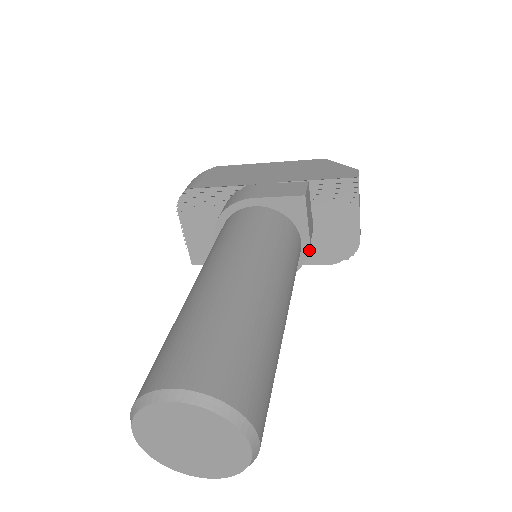
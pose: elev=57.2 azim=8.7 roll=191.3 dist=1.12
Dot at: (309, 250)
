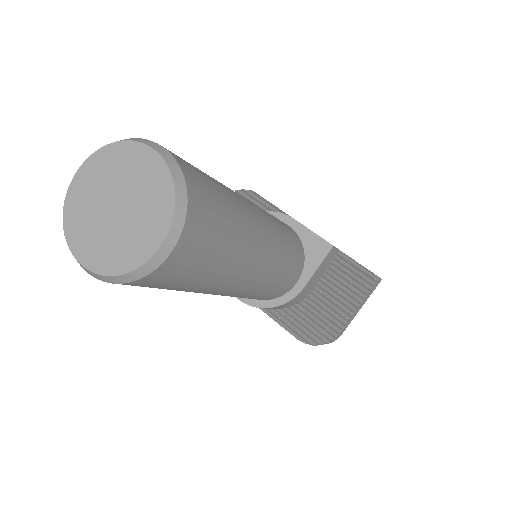
Dot at: (290, 311)
